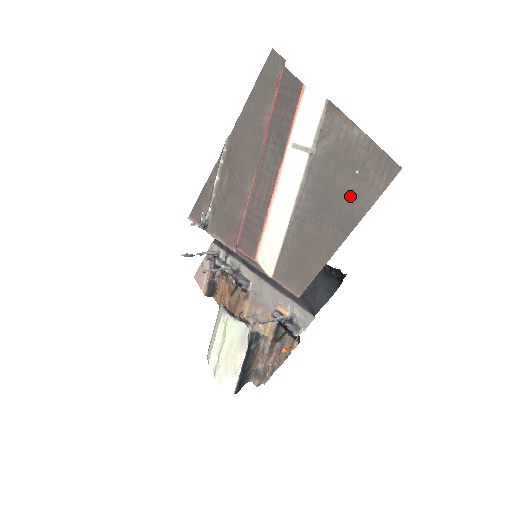
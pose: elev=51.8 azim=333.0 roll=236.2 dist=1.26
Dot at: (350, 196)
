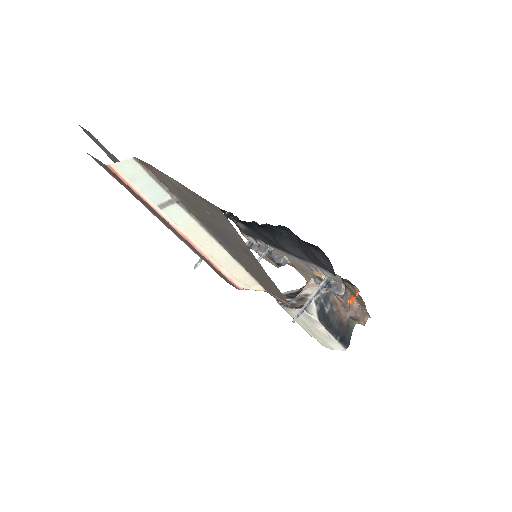
Dot at: (226, 232)
